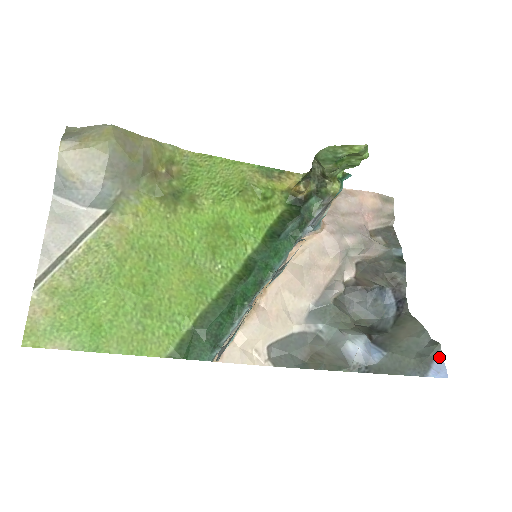
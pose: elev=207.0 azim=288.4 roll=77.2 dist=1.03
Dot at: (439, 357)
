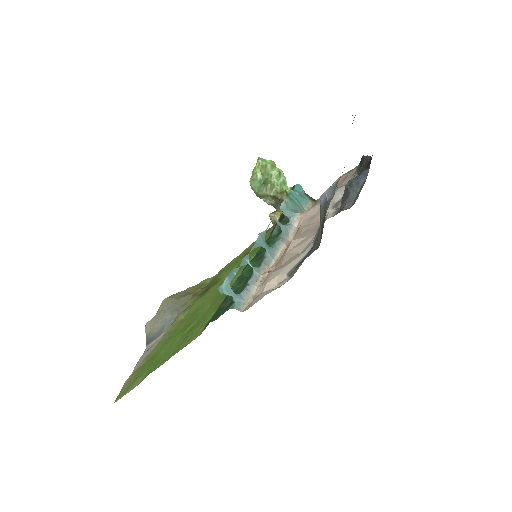
Dot at: occluded
